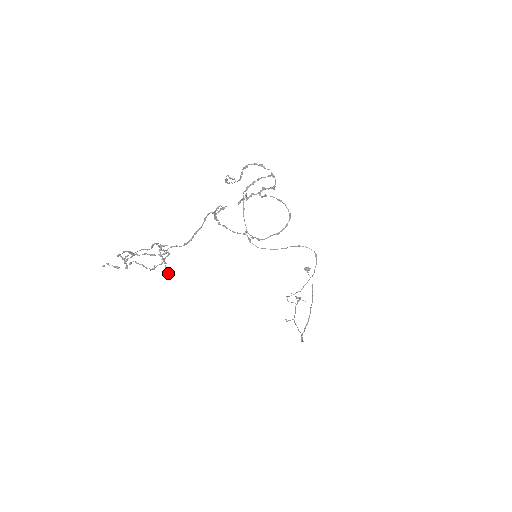
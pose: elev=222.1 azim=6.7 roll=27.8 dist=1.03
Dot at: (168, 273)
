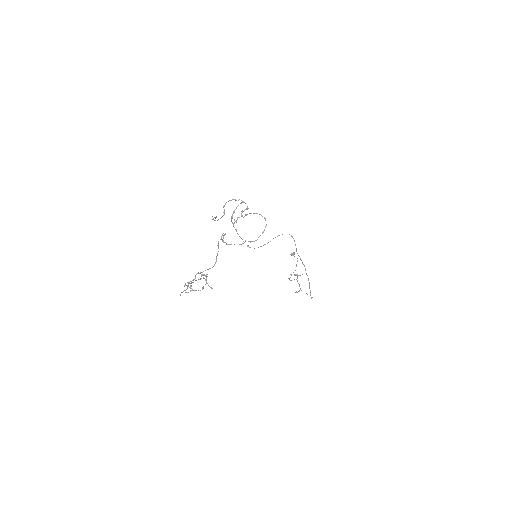
Dot at: (212, 288)
